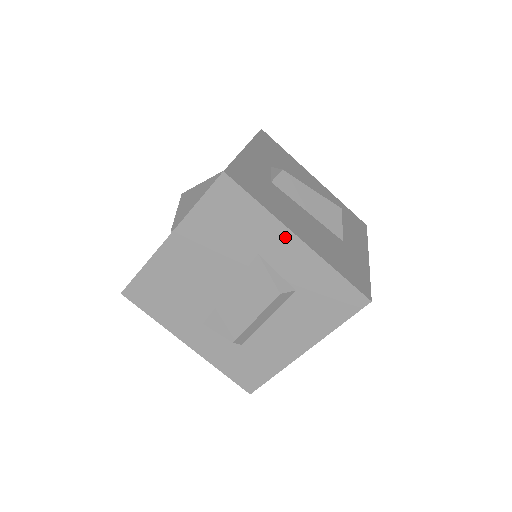
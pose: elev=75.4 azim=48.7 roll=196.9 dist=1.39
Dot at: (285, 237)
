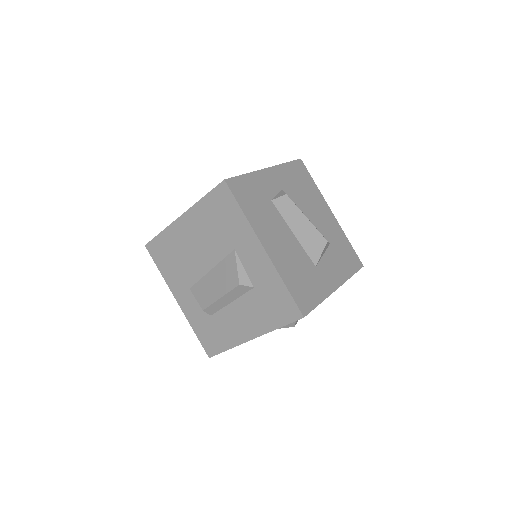
Dot at: (254, 243)
